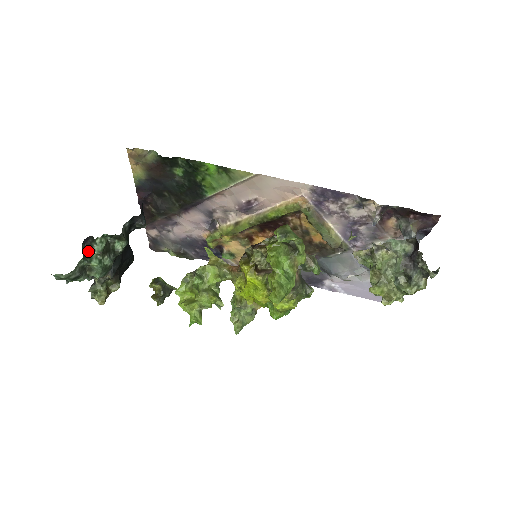
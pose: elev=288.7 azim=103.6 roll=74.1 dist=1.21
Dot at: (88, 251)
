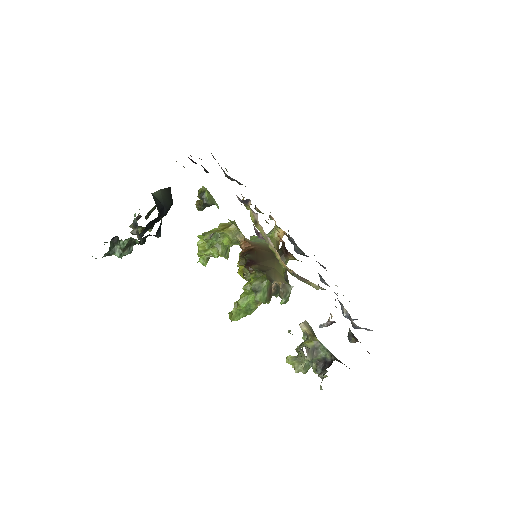
Dot at: (115, 244)
